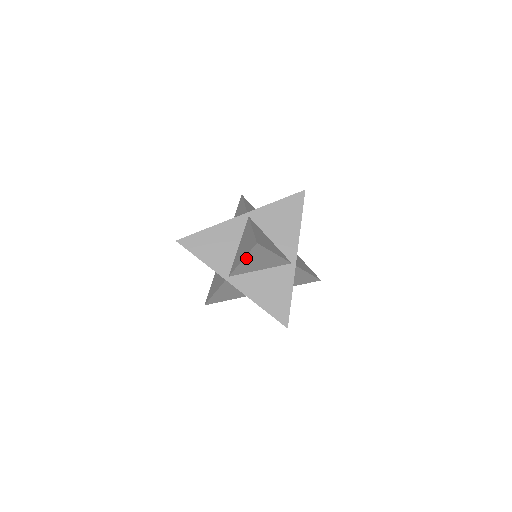
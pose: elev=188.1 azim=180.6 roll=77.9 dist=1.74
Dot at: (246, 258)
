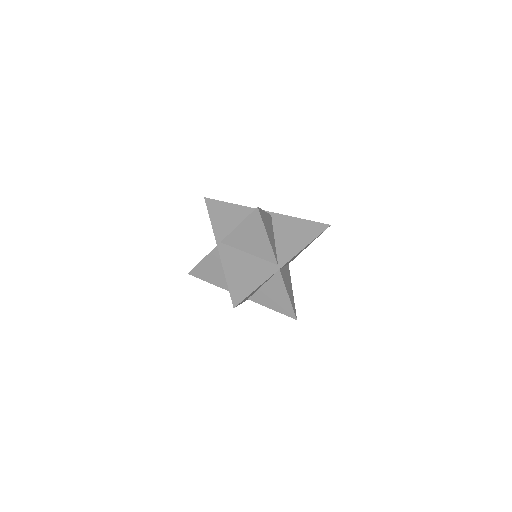
Dot at: (243, 224)
